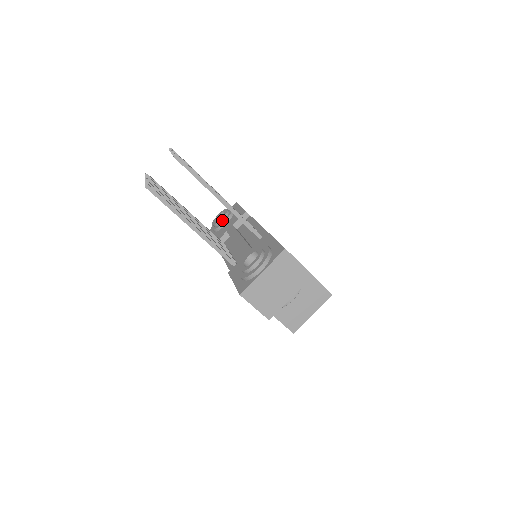
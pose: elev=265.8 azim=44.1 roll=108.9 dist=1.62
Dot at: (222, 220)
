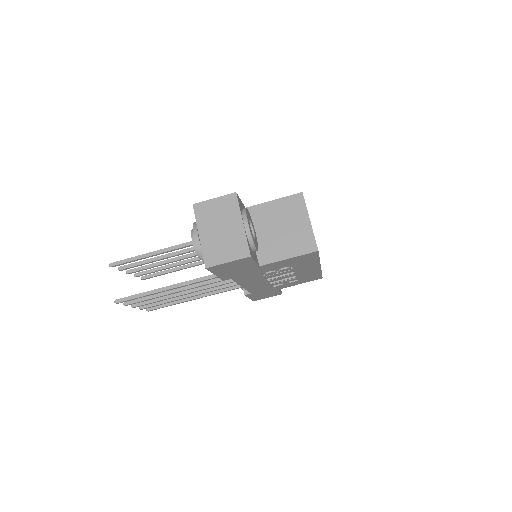
Dot at: occluded
